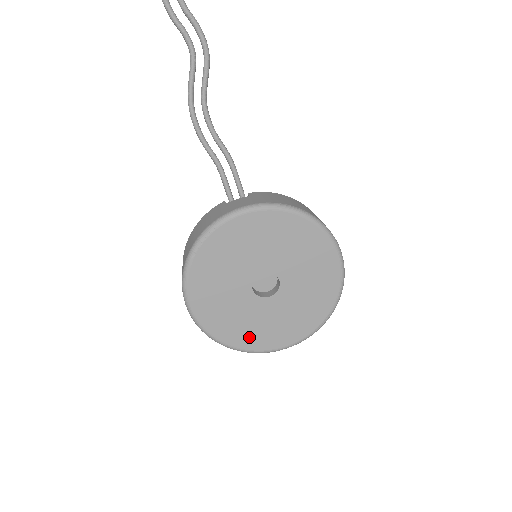
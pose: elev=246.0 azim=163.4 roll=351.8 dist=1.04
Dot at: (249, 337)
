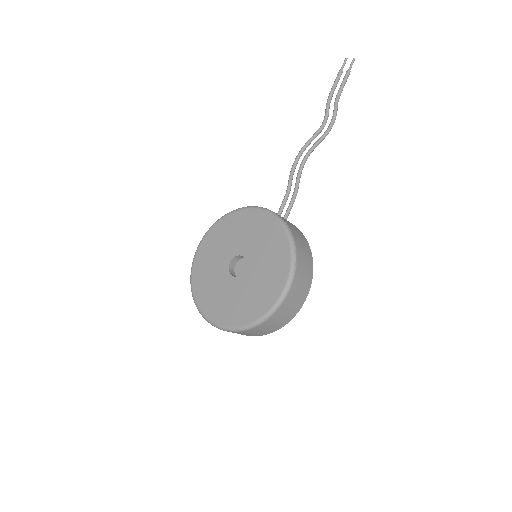
Dot at: (204, 294)
